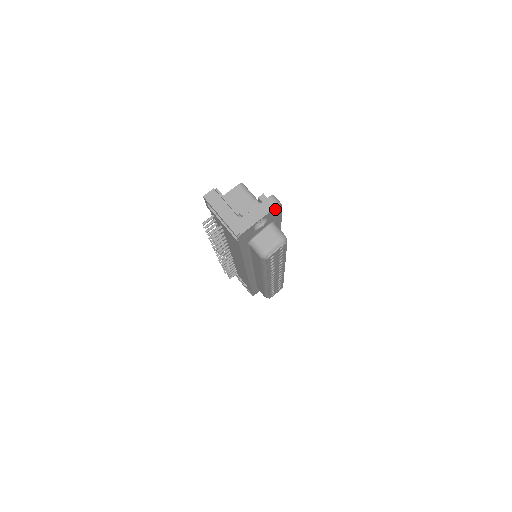
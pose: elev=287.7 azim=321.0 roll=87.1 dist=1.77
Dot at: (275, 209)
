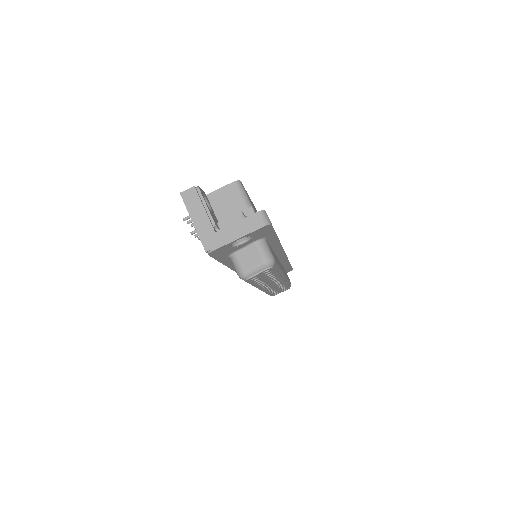
Dot at: (261, 228)
